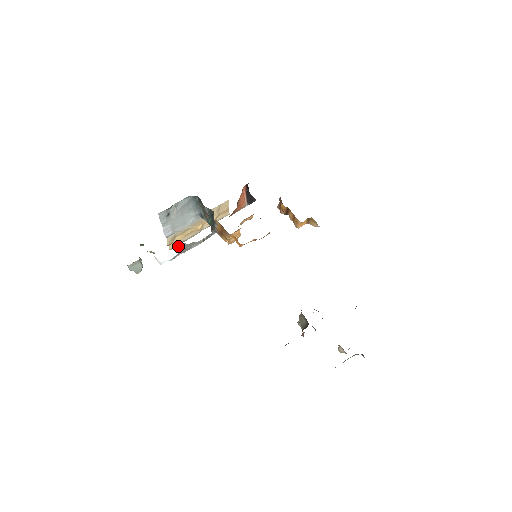
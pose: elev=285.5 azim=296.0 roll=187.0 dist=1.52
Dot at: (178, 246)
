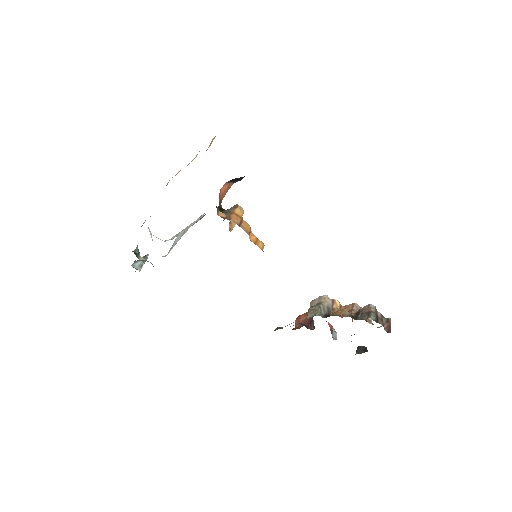
Dot at: occluded
